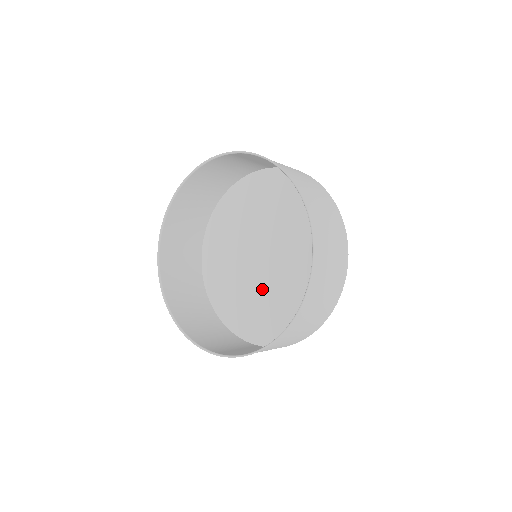
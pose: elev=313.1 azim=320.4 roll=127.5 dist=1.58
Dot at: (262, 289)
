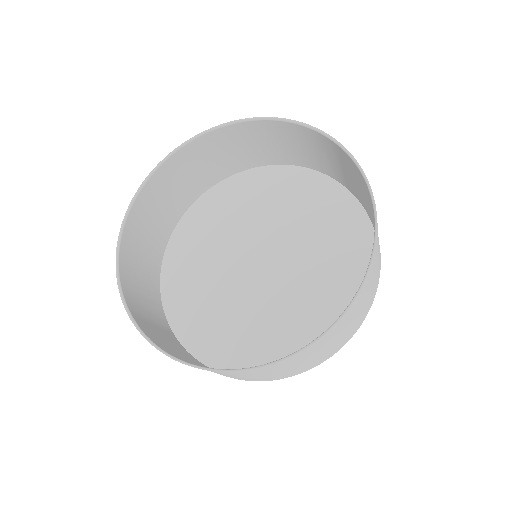
Dot at: (243, 299)
